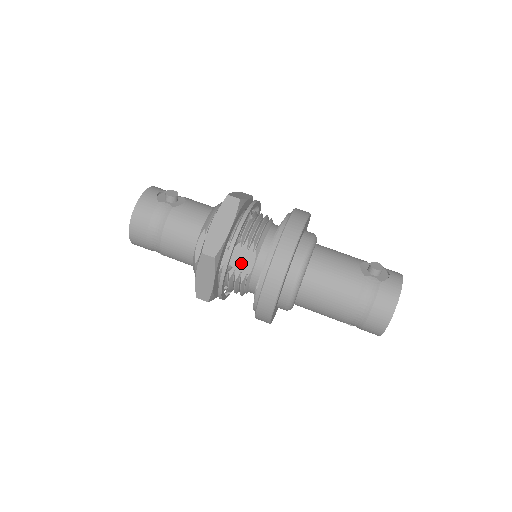
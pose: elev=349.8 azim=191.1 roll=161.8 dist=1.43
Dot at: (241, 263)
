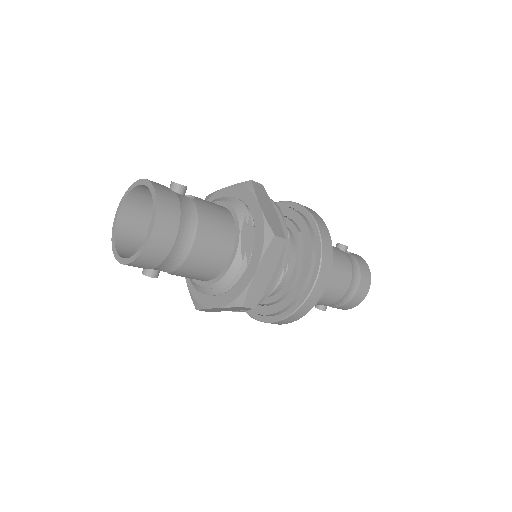
Dot at: occluded
